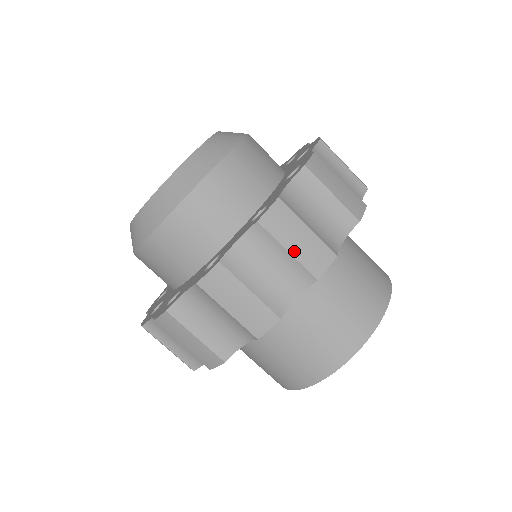
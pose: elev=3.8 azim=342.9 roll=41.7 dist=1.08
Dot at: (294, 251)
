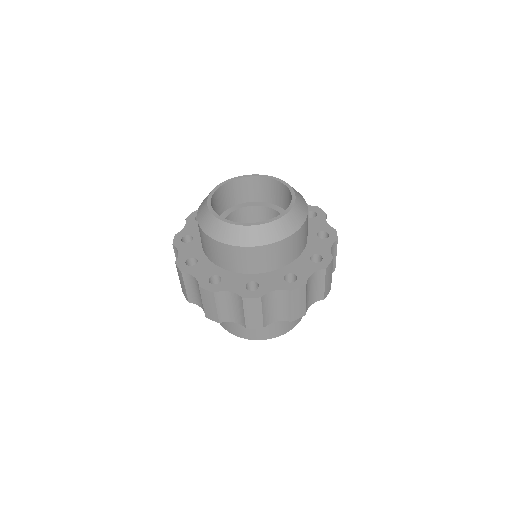
Dot at: (326, 285)
